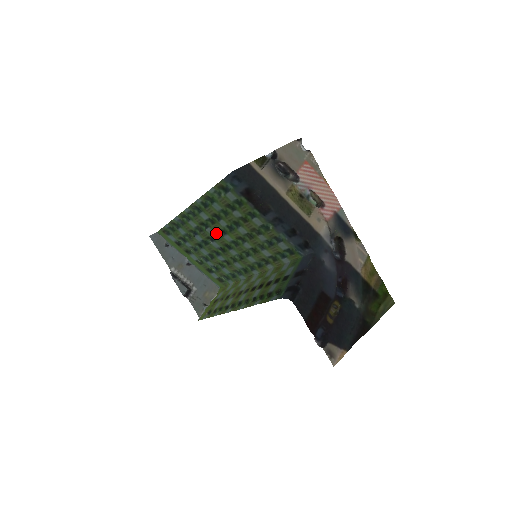
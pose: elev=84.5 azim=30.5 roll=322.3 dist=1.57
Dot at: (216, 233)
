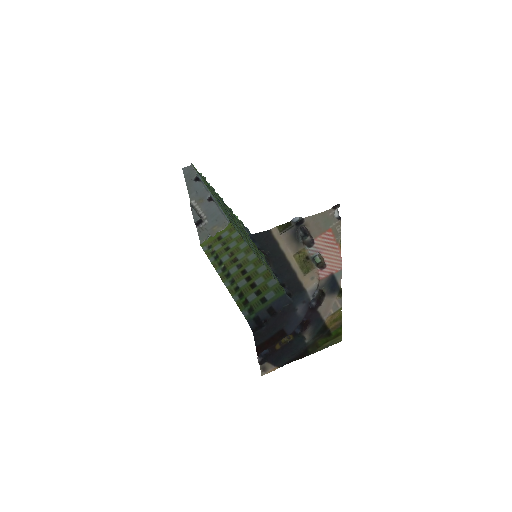
Dot at: occluded
